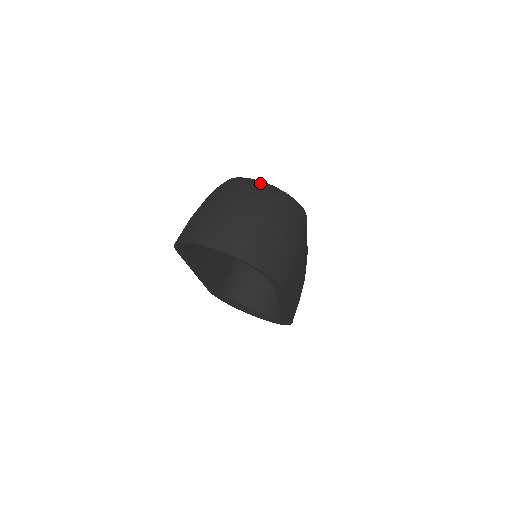
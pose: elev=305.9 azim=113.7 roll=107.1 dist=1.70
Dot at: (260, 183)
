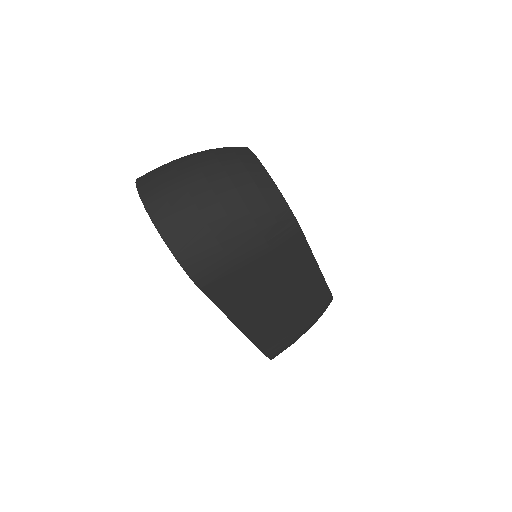
Dot at: (253, 159)
